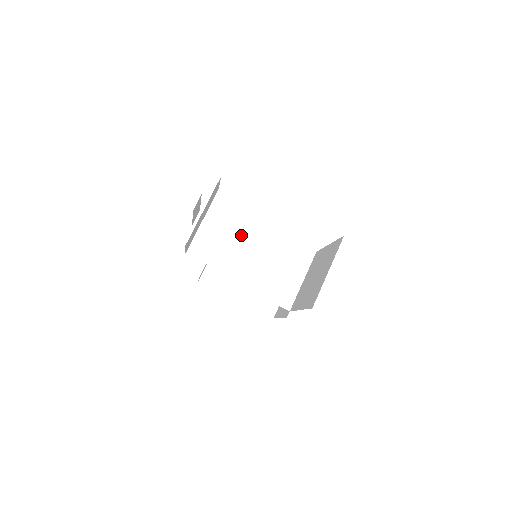
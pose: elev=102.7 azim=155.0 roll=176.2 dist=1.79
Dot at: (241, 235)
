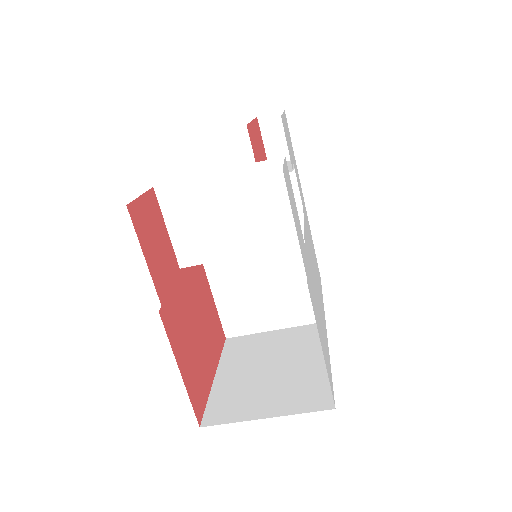
Dot at: (245, 240)
